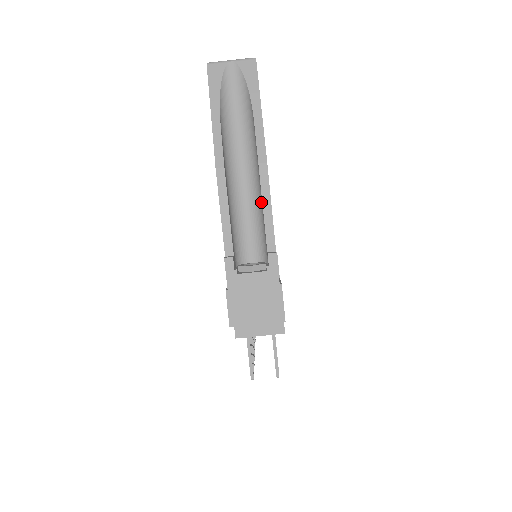
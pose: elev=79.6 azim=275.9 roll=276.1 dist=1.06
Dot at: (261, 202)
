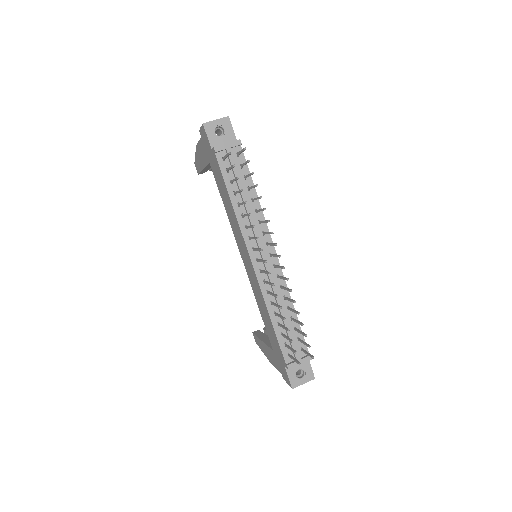
Dot at: occluded
